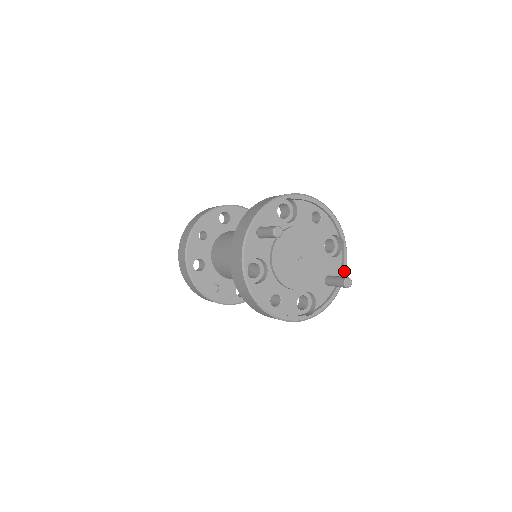
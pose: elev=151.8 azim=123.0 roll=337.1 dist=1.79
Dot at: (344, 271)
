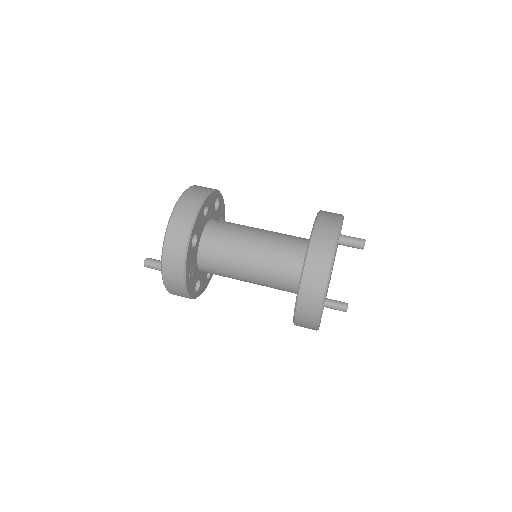
Dot at: occluded
